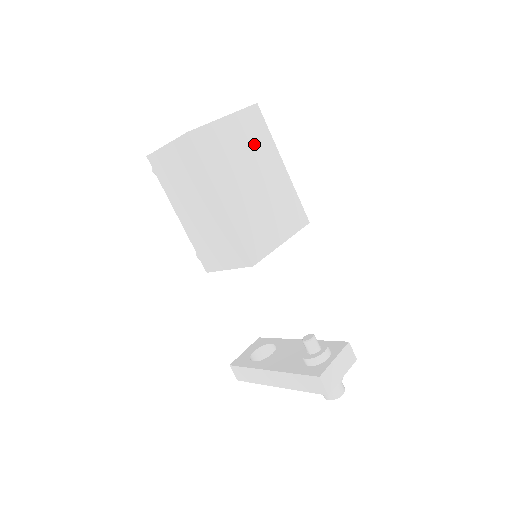
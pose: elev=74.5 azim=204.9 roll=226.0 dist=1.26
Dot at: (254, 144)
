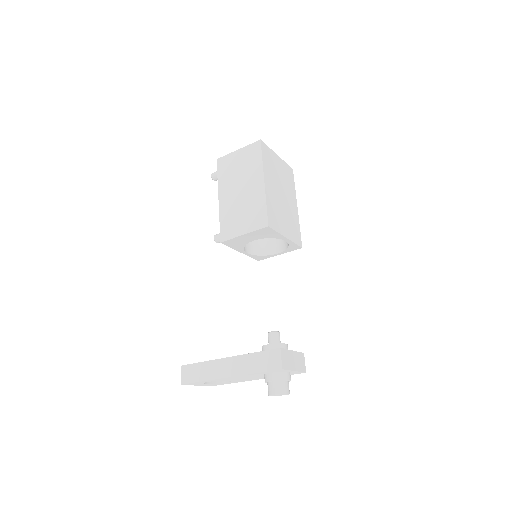
Dot at: (286, 181)
